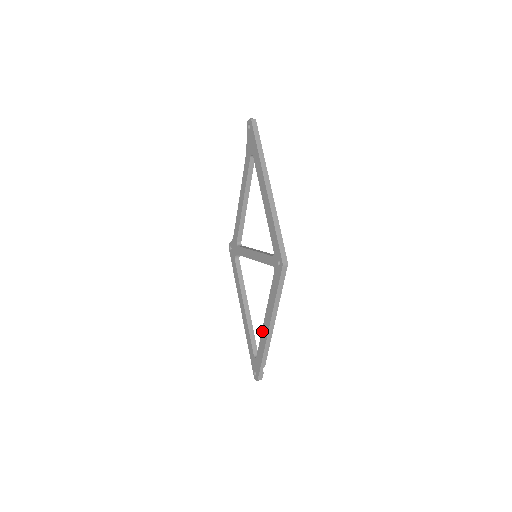
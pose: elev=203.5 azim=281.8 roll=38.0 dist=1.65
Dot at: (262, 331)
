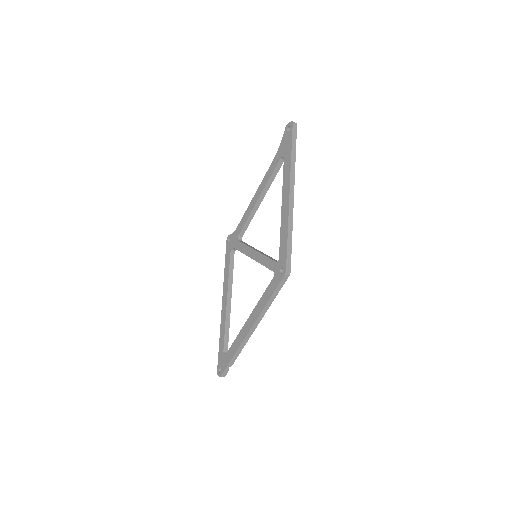
Dot at: (241, 331)
